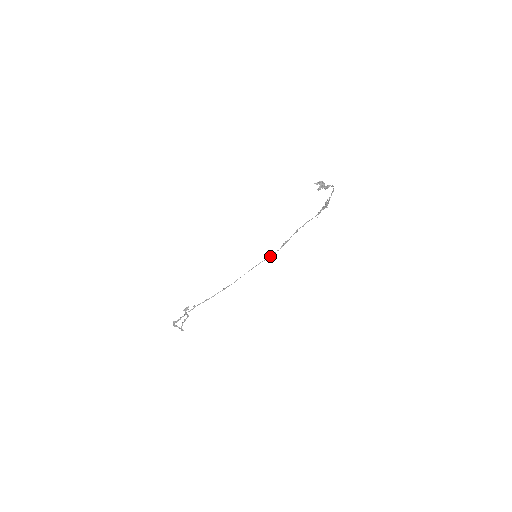
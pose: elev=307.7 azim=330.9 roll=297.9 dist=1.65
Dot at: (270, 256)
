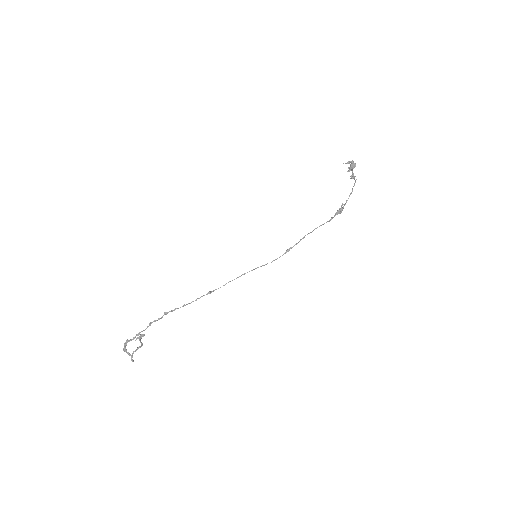
Dot at: occluded
